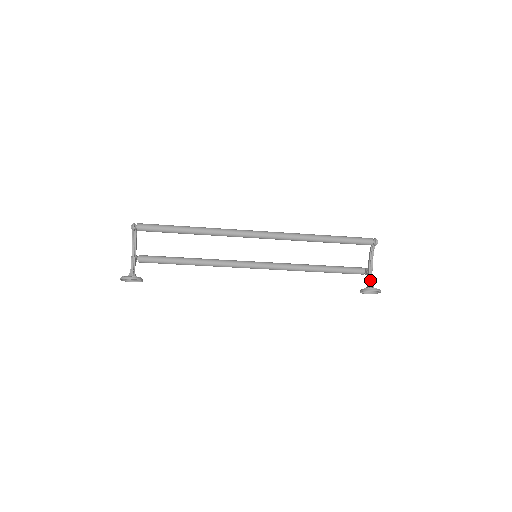
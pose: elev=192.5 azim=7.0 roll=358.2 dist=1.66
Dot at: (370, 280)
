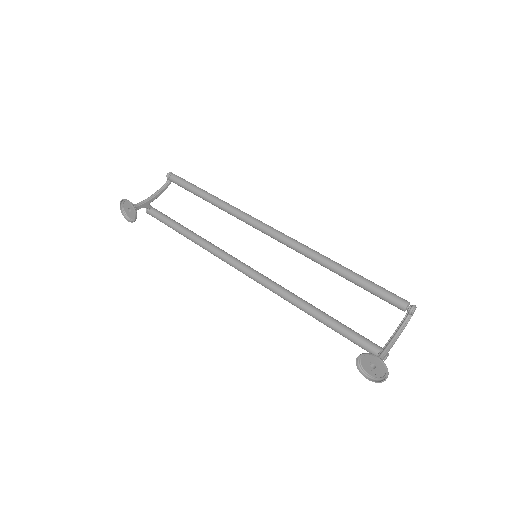
Dot at: (380, 353)
